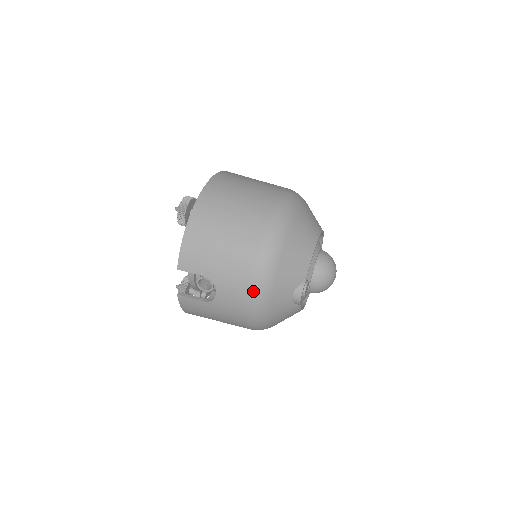
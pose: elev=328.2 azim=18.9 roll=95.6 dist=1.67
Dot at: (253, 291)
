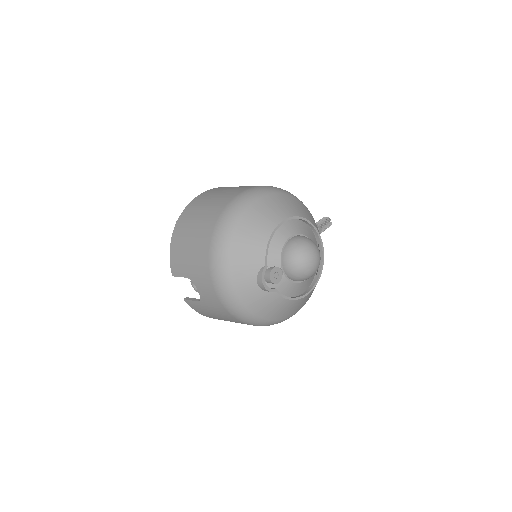
Dot at: (215, 283)
